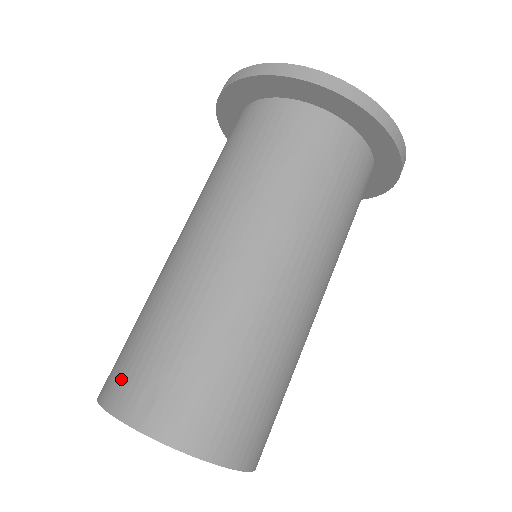
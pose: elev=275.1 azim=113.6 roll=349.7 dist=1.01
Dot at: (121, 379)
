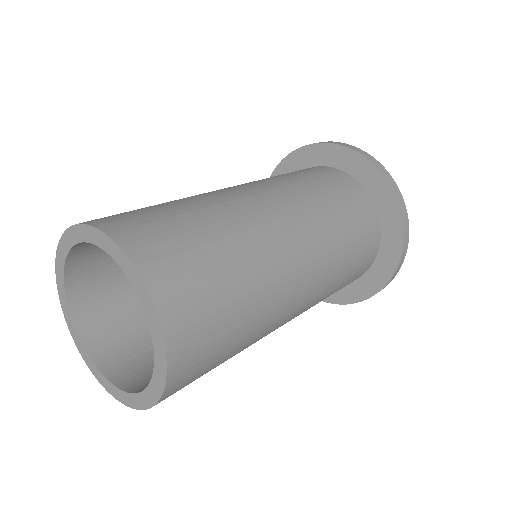
Dot at: (133, 222)
